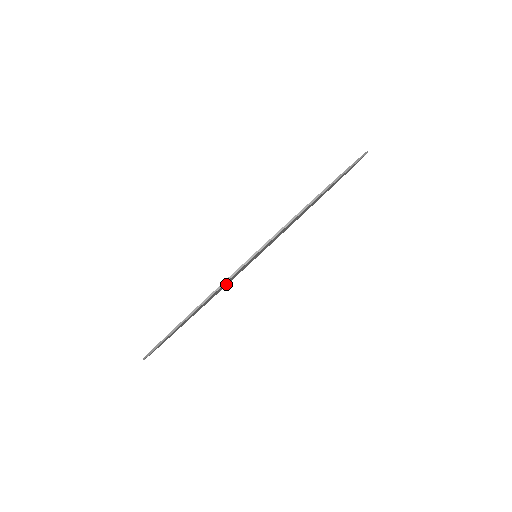
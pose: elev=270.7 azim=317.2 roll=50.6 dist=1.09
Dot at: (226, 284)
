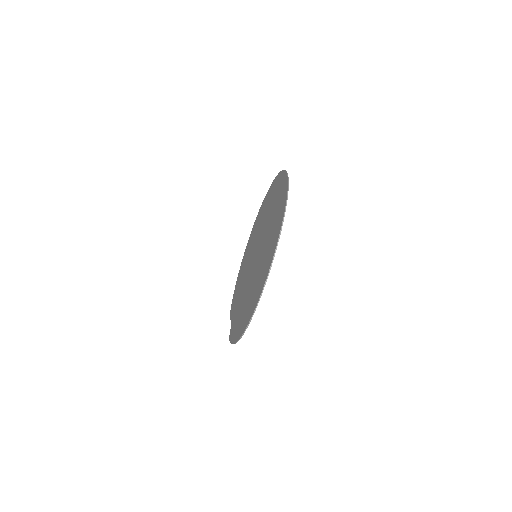
Dot at: occluded
